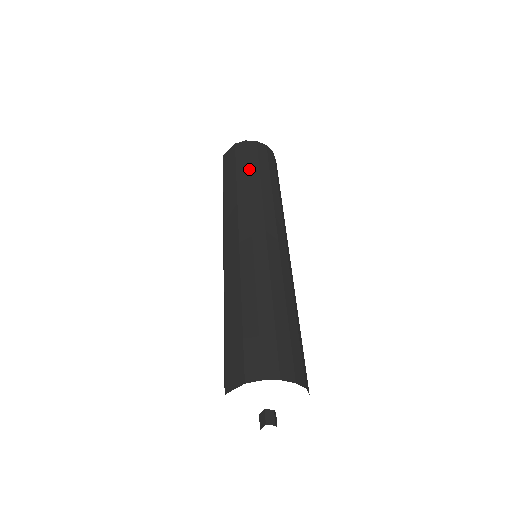
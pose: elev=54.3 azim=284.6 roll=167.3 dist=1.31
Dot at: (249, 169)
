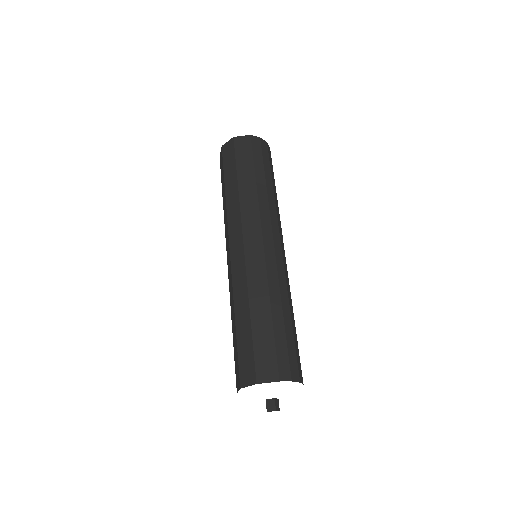
Dot at: (266, 173)
